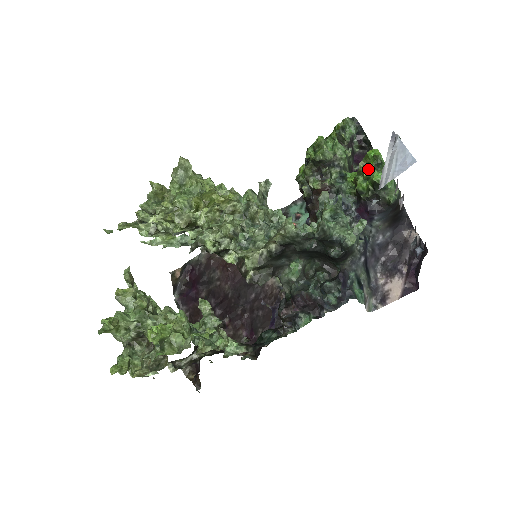
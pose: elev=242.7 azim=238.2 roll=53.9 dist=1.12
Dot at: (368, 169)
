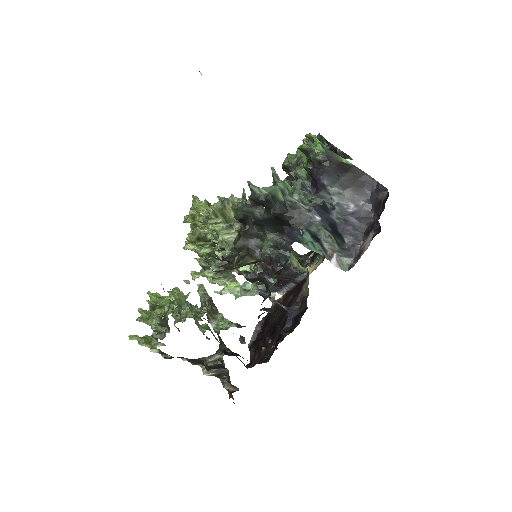
Dot at: occluded
